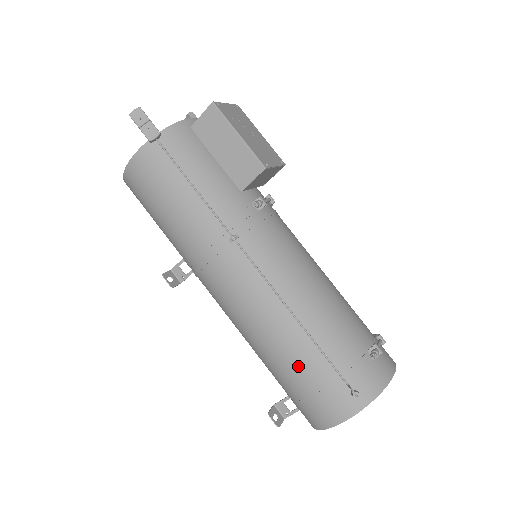
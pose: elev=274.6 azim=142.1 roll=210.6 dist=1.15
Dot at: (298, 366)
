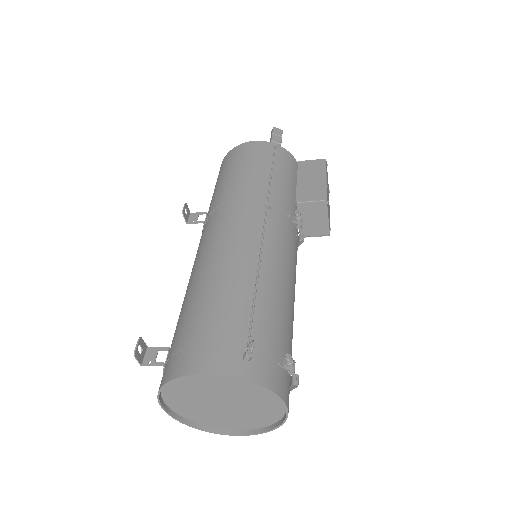
Dot at: (221, 303)
